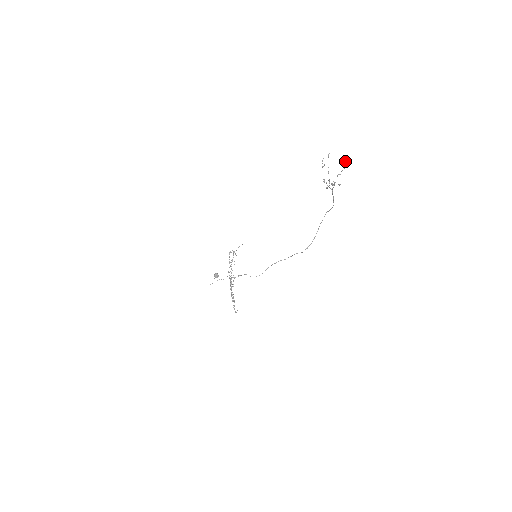
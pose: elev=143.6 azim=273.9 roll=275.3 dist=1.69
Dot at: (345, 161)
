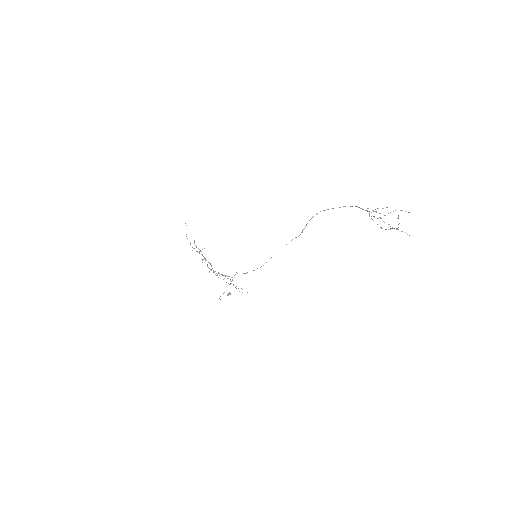
Dot at: occluded
